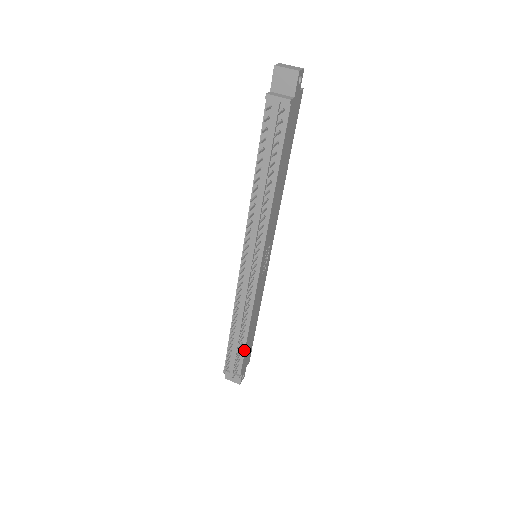
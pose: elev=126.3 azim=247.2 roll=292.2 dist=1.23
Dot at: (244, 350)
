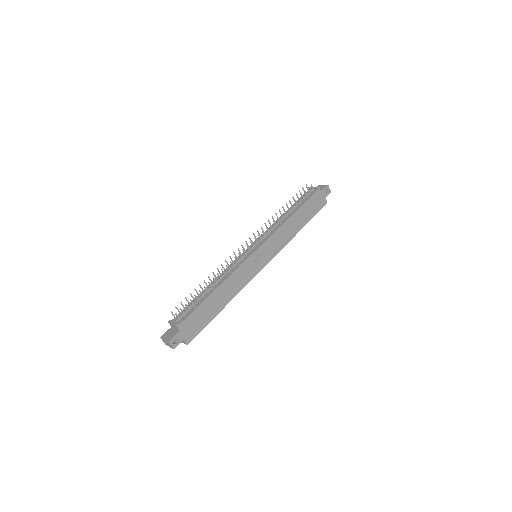
Dot at: (201, 303)
